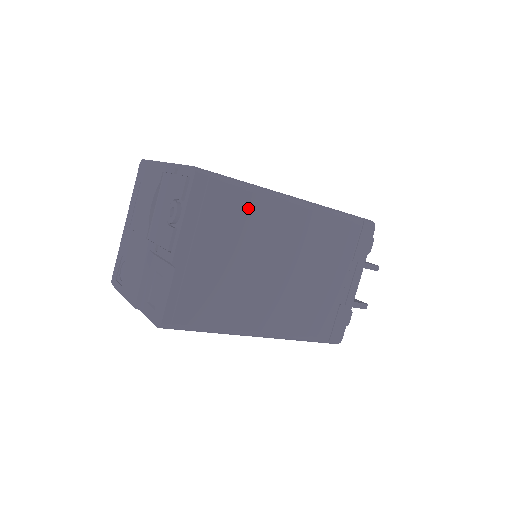
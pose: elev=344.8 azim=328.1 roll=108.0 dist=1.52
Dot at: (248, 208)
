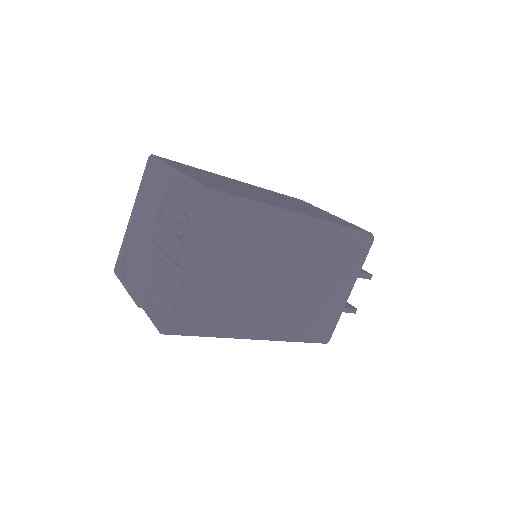
Dot at: (255, 226)
